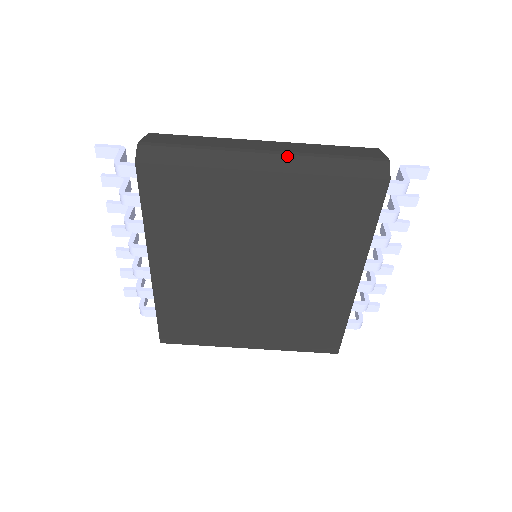
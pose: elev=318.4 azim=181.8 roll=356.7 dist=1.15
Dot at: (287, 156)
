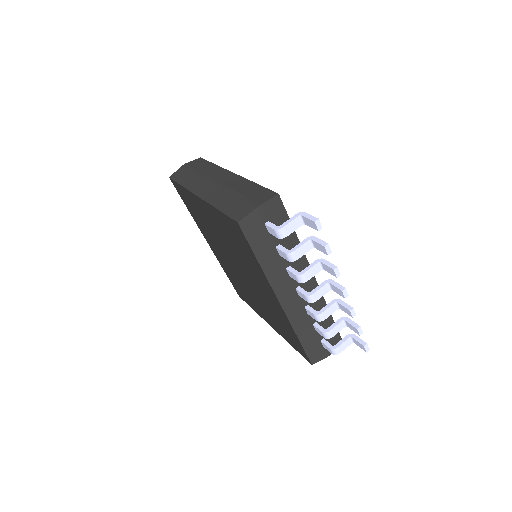
Dot at: (218, 188)
